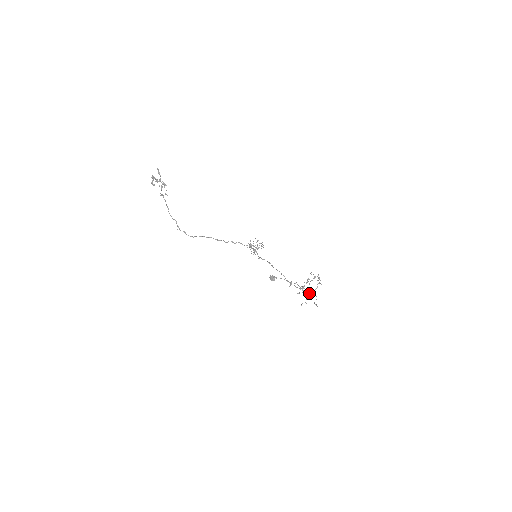
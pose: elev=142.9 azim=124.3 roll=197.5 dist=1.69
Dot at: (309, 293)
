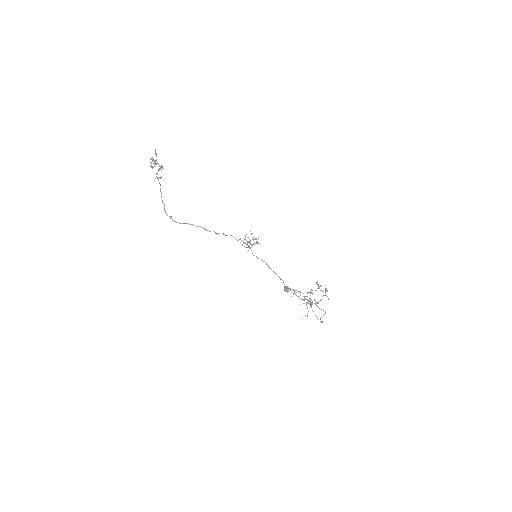
Dot at: occluded
